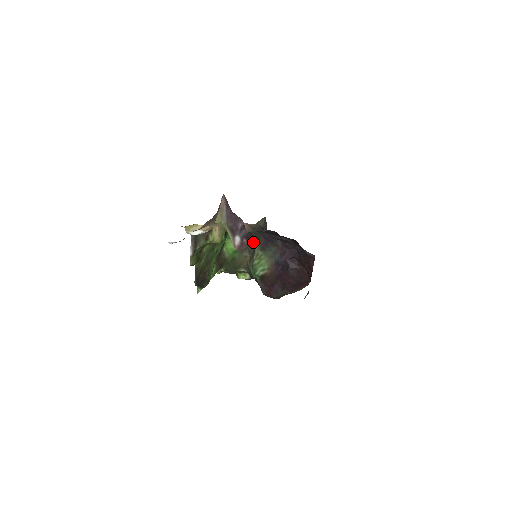
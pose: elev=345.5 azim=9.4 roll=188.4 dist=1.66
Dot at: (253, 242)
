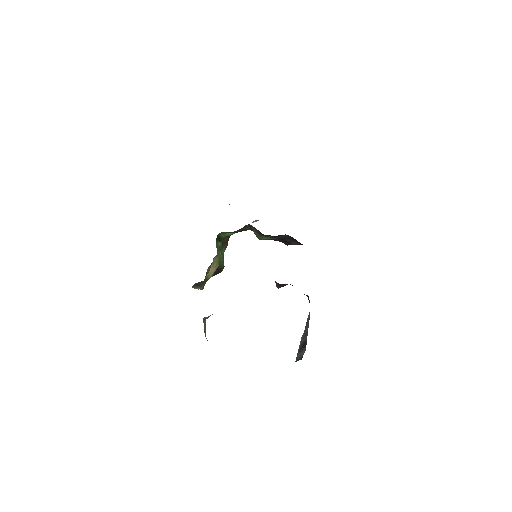
Dot at: occluded
